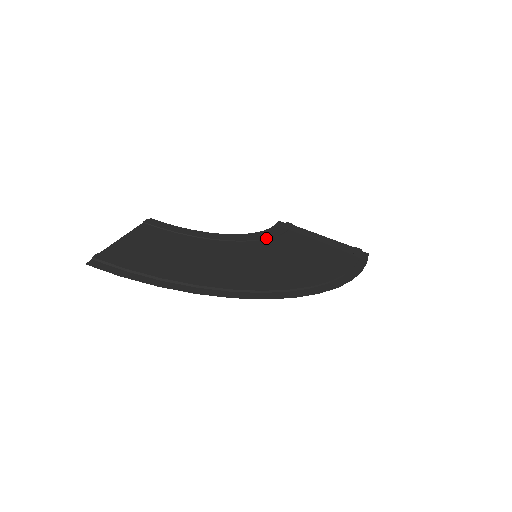
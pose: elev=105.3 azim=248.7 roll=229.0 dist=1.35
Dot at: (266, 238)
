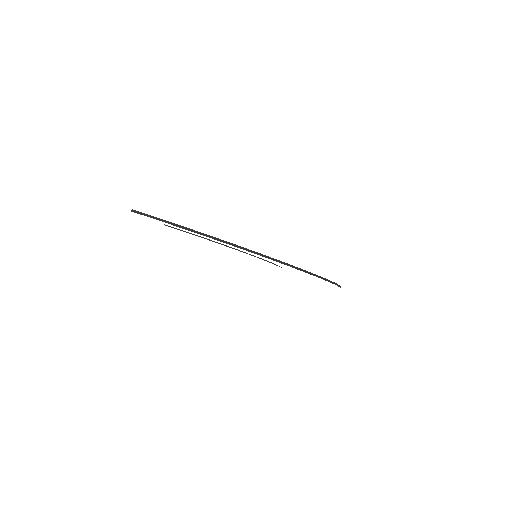
Dot at: occluded
